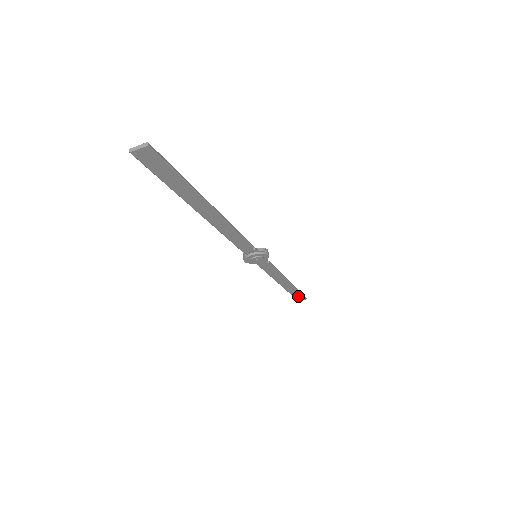
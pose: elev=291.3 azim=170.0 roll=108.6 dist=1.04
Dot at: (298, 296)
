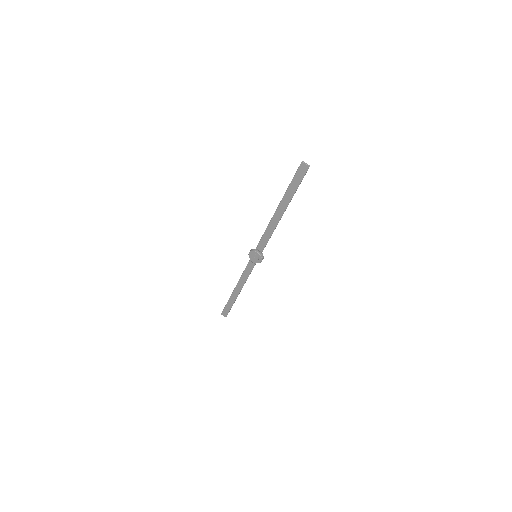
Dot at: (227, 309)
